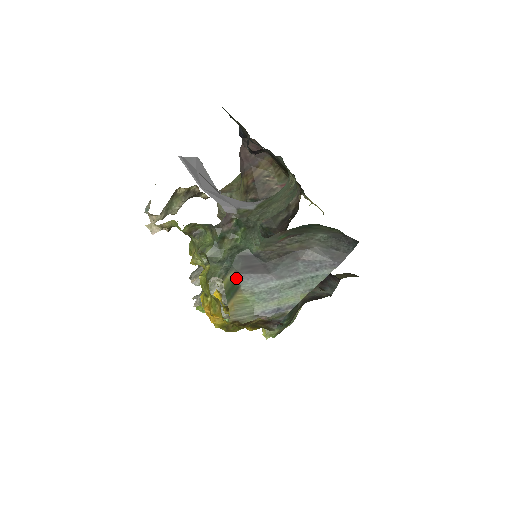
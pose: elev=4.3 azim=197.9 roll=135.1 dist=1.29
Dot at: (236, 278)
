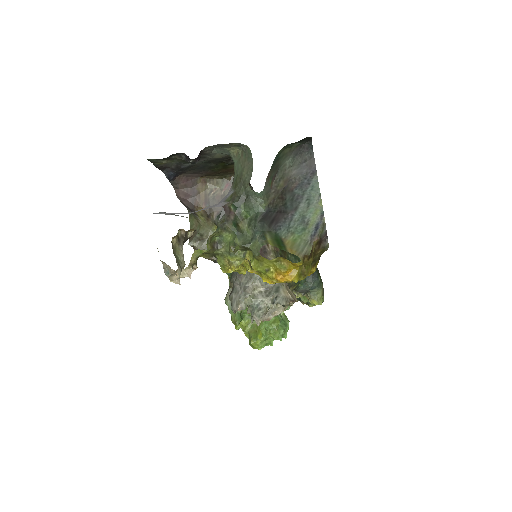
Dot at: (273, 235)
